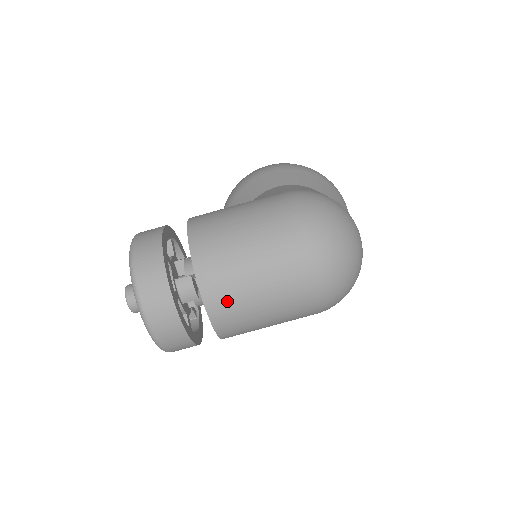
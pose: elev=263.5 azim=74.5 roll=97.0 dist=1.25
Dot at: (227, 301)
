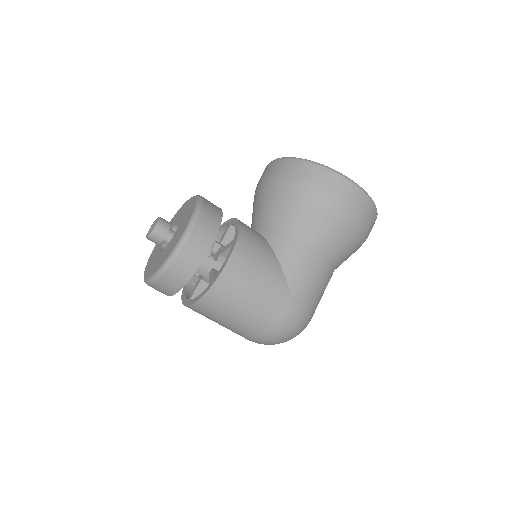
Dot at: occluded
